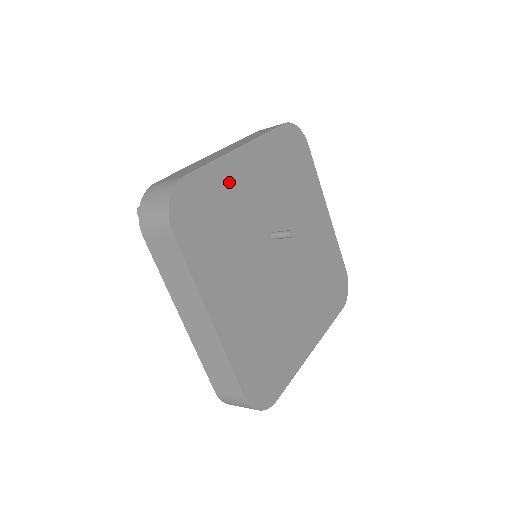
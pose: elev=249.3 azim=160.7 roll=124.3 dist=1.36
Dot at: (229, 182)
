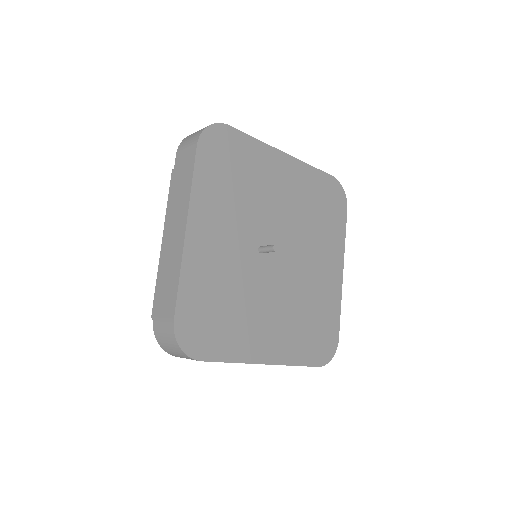
Dot at: (202, 271)
